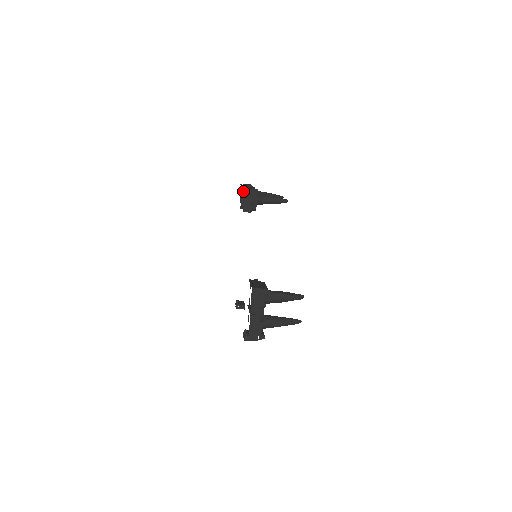
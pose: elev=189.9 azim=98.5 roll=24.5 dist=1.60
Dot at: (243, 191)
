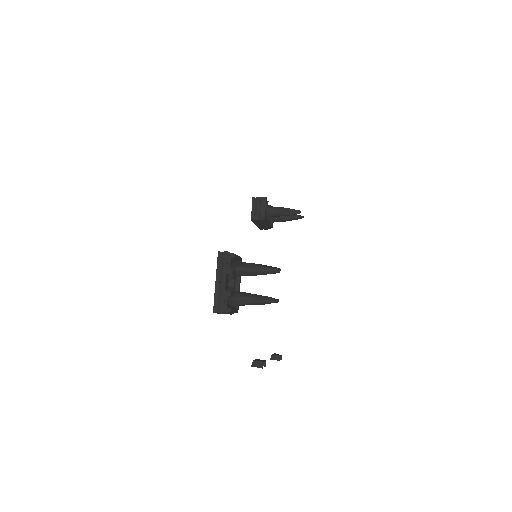
Dot at: occluded
